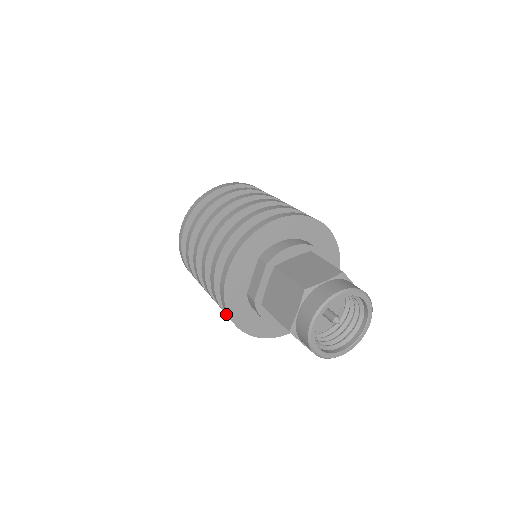
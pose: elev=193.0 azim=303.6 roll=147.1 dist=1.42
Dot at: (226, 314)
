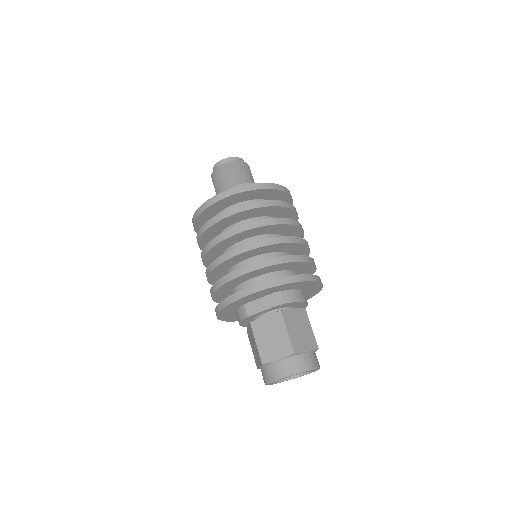
Dot at: (213, 295)
